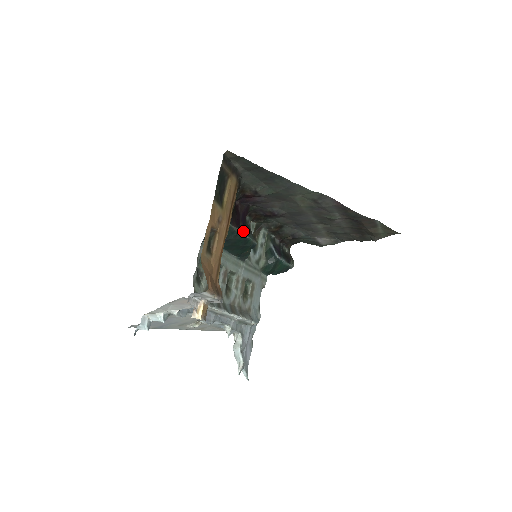
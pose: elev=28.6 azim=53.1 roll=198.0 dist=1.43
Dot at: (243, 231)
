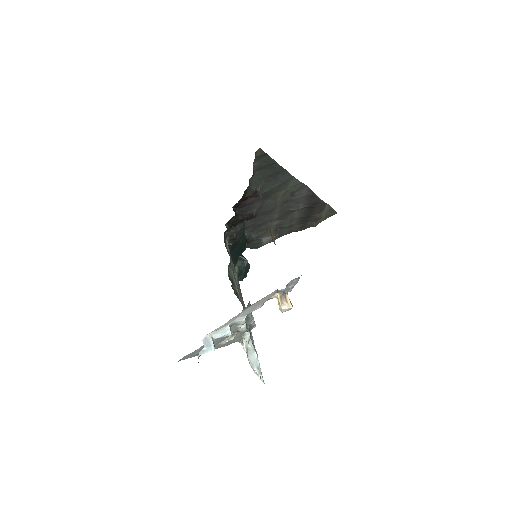
Dot at: occluded
